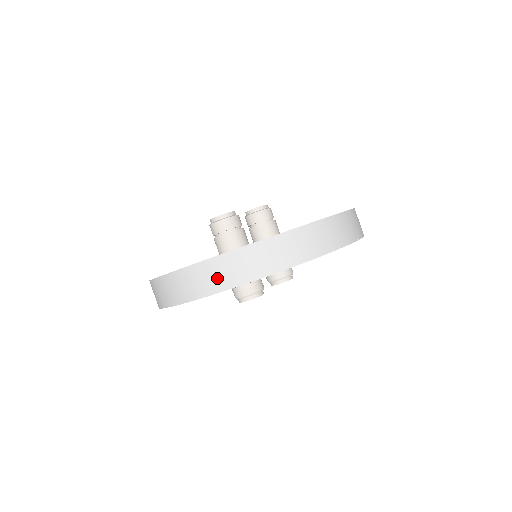
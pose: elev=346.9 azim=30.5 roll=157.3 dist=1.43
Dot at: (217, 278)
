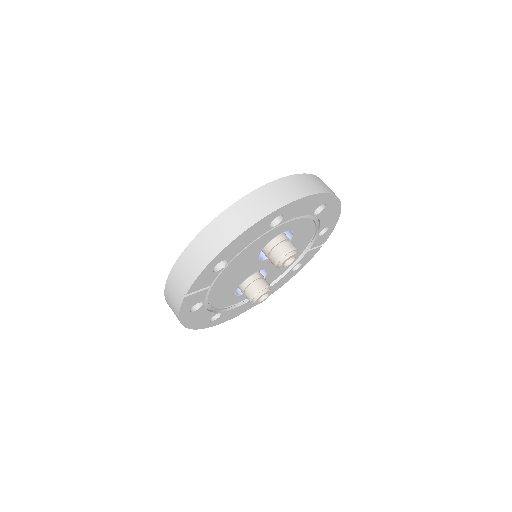
Dot at: (320, 185)
